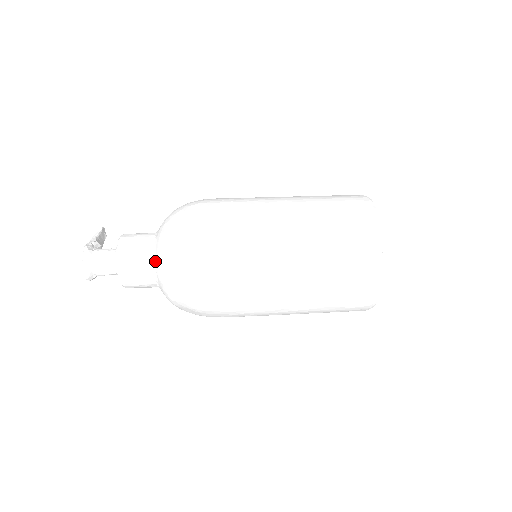
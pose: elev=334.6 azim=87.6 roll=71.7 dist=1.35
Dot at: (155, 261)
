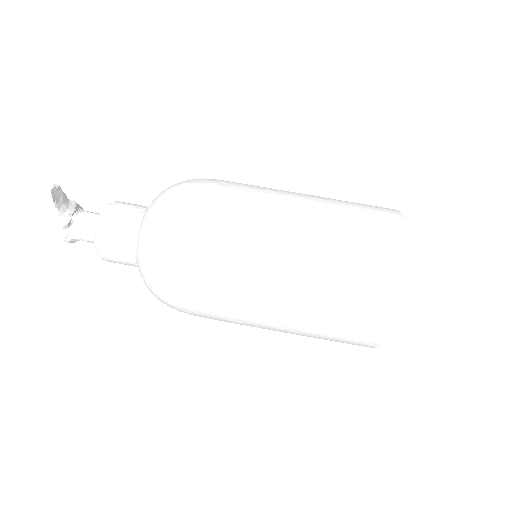
Dot at: occluded
